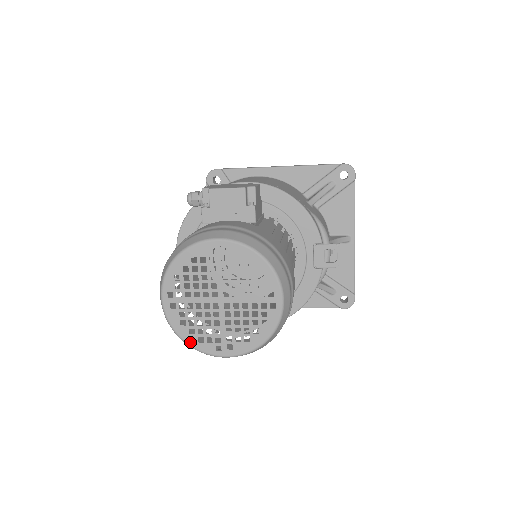
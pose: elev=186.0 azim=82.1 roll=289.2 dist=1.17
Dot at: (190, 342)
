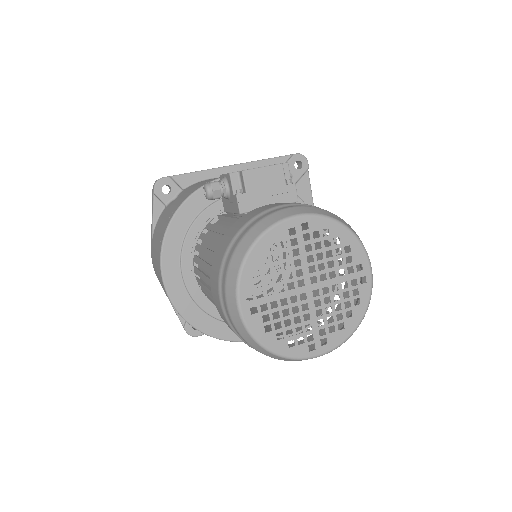
Dot at: (279, 350)
